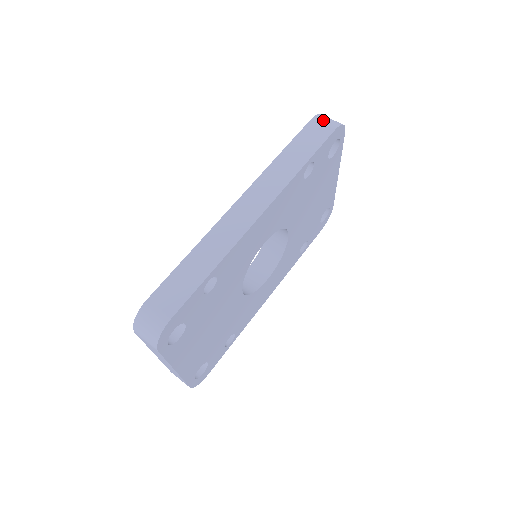
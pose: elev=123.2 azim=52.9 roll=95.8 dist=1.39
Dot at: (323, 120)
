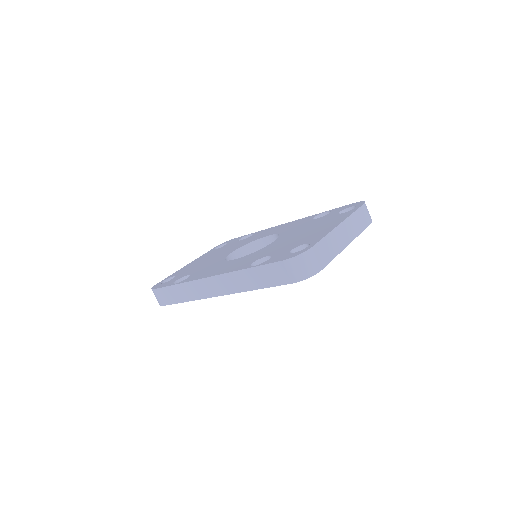
Dot at: (290, 268)
